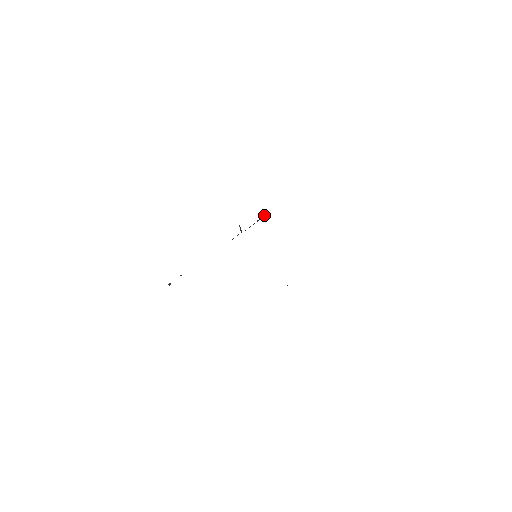
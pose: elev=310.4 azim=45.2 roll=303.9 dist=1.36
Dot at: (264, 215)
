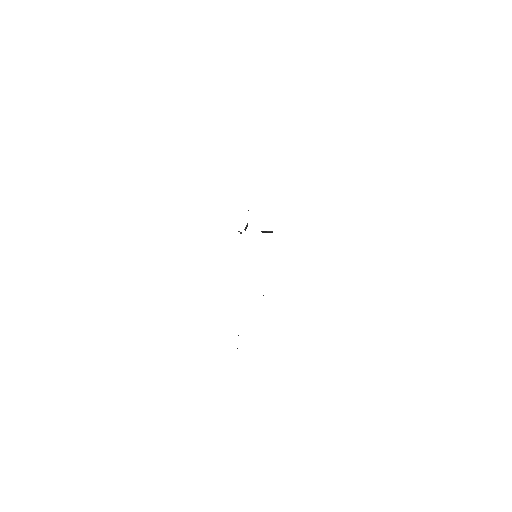
Dot at: (270, 231)
